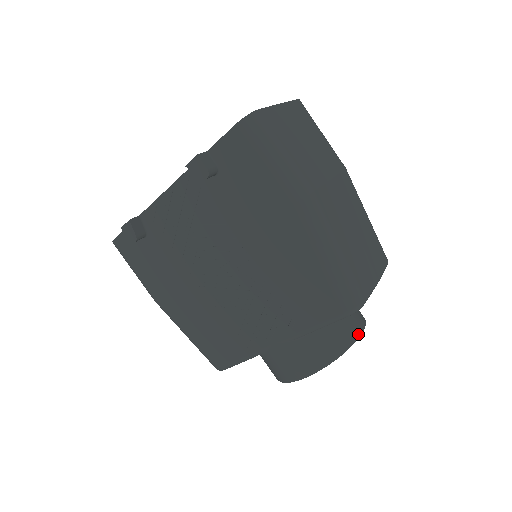
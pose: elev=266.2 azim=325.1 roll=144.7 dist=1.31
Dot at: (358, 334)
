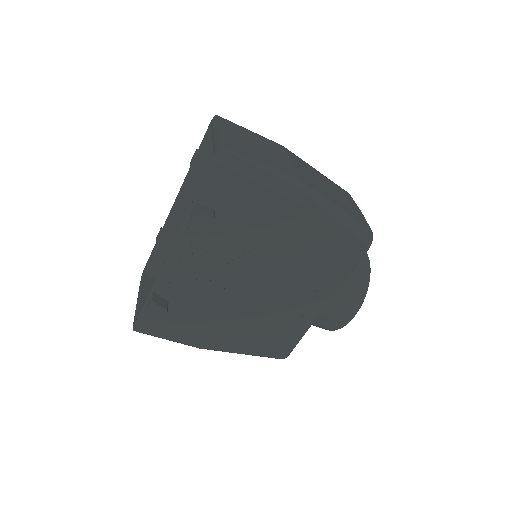
Dot at: (367, 257)
